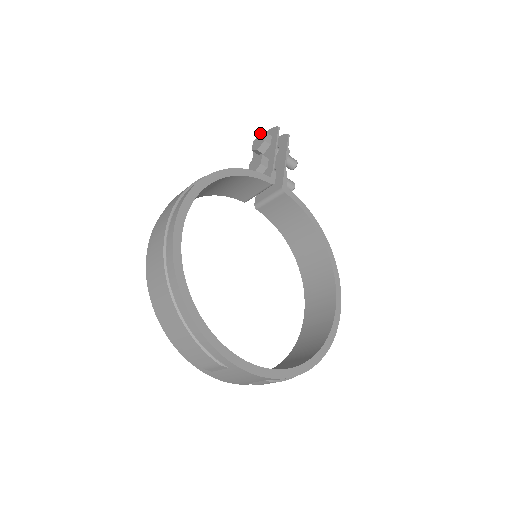
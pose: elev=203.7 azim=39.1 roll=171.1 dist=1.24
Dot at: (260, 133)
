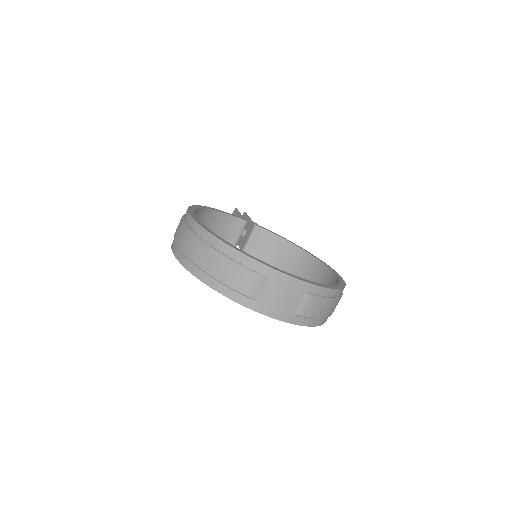
Dot at: occluded
